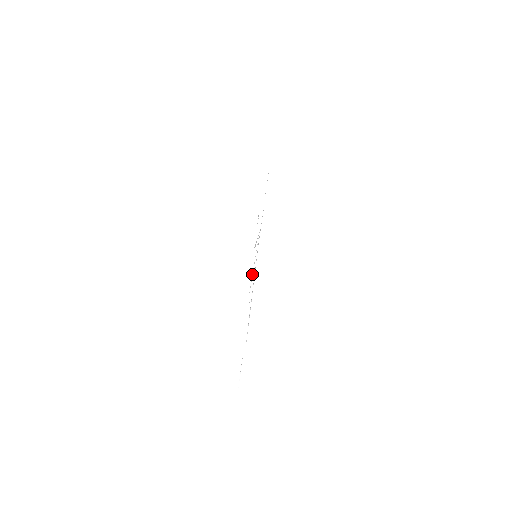
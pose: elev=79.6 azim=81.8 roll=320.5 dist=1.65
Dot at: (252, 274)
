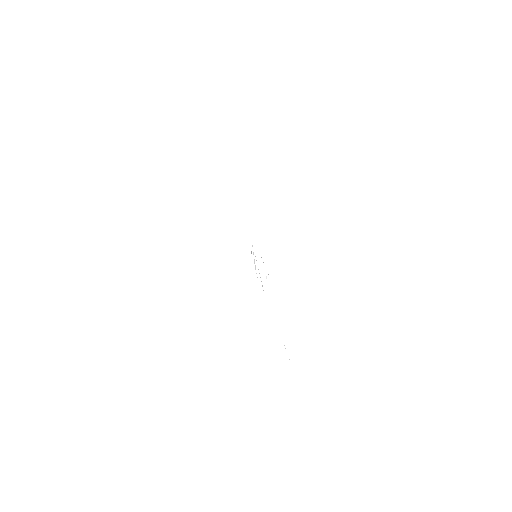
Dot at: occluded
